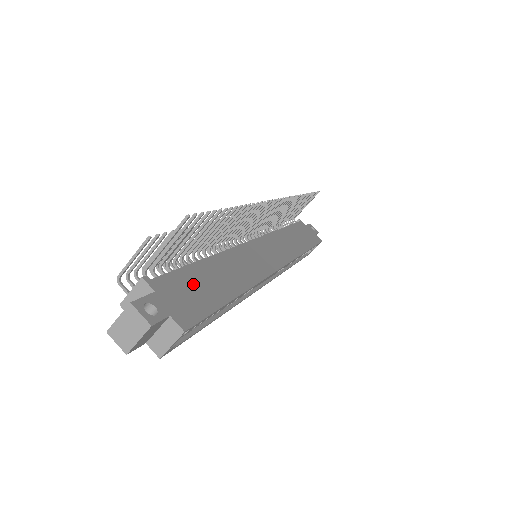
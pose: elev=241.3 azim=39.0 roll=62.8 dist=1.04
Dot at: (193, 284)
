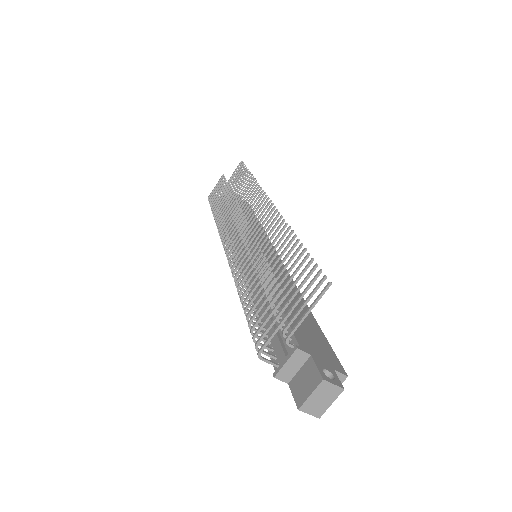
Dot at: (302, 326)
